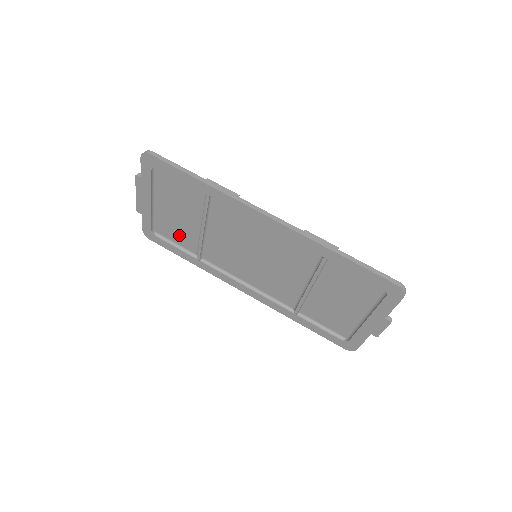
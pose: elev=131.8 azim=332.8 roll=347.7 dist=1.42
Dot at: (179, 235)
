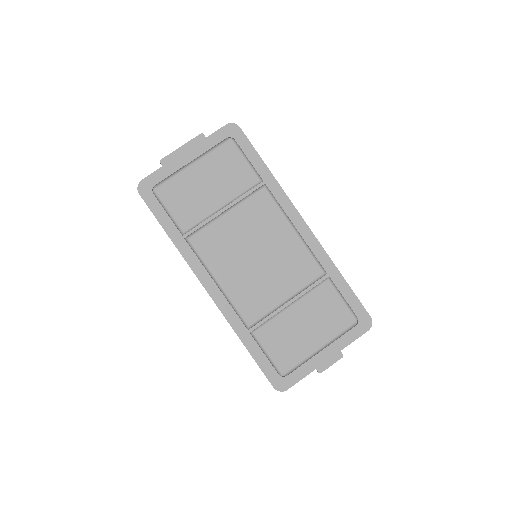
Dot at: (184, 205)
